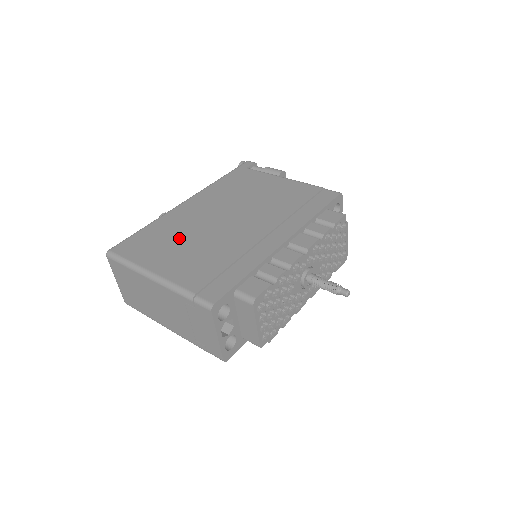
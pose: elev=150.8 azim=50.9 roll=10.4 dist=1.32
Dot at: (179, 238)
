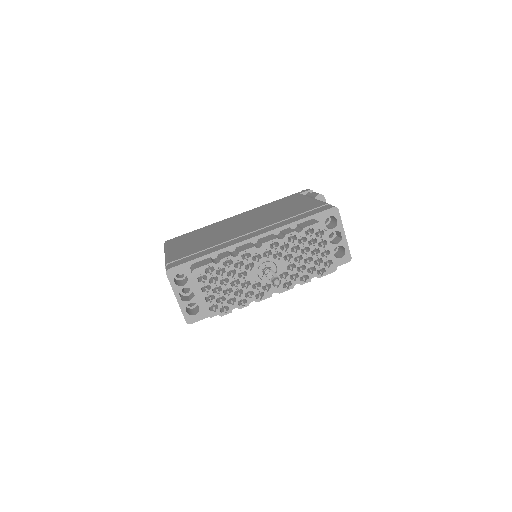
Dot at: (203, 235)
